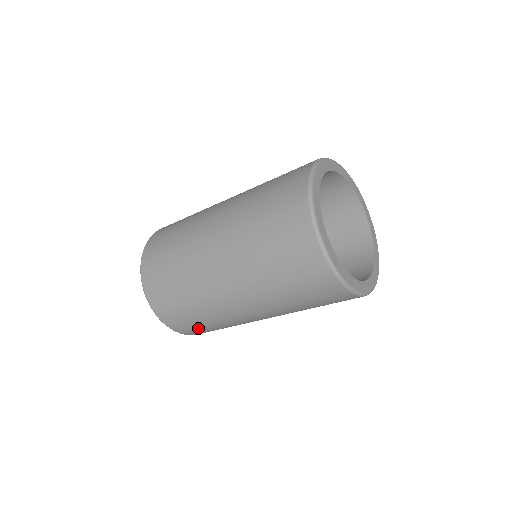
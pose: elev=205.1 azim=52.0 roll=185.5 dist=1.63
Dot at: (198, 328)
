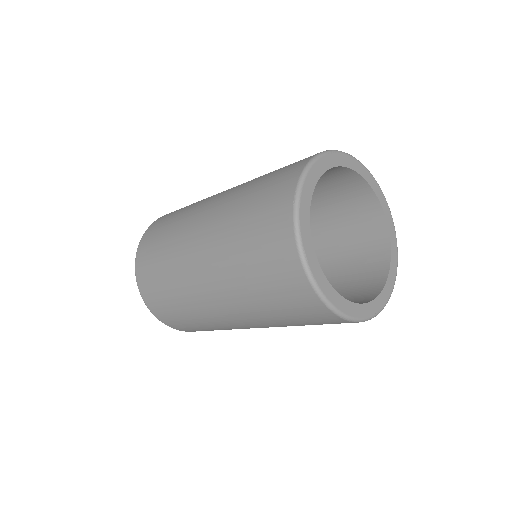
Dot at: (176, 318)
